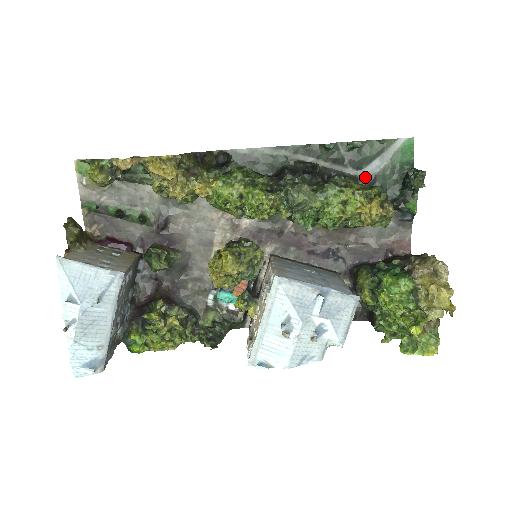
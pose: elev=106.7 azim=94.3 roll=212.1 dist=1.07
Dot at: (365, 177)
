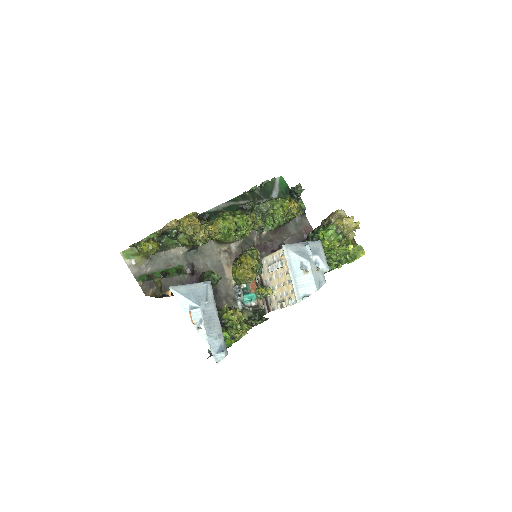
Dot at: occluded
